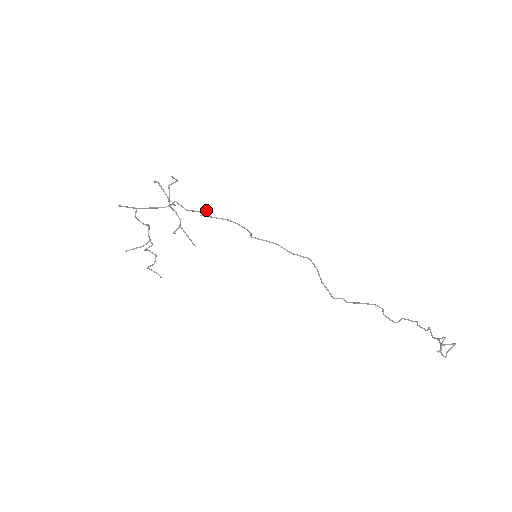
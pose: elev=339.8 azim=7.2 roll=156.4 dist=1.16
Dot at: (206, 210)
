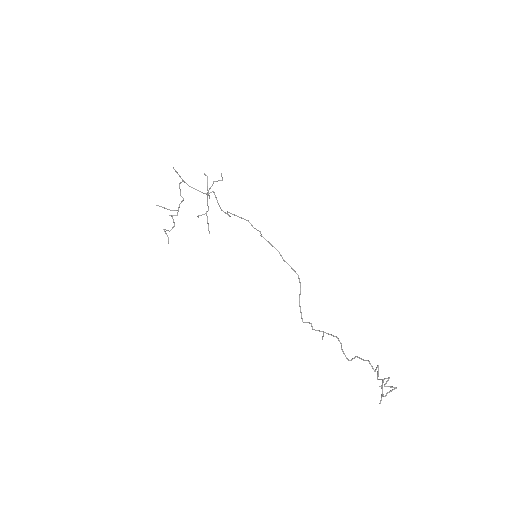
Dot at: (230, 216)
